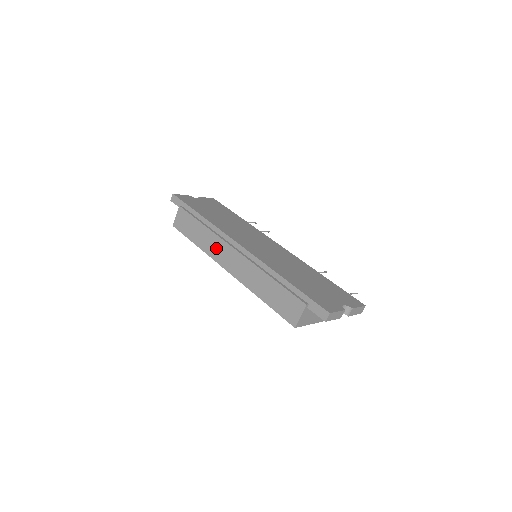
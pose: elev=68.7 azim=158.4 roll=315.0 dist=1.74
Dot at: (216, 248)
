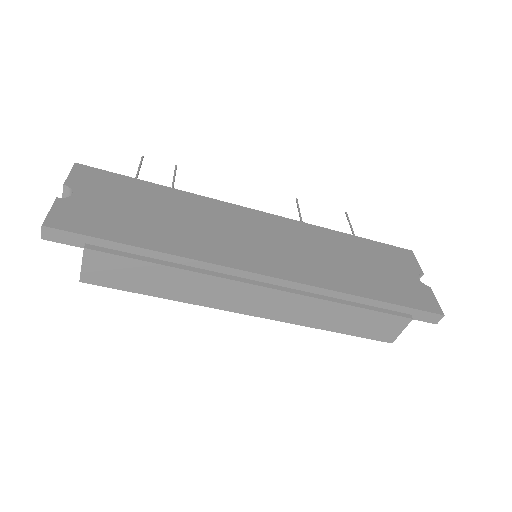
Dot at: (218, 294)
